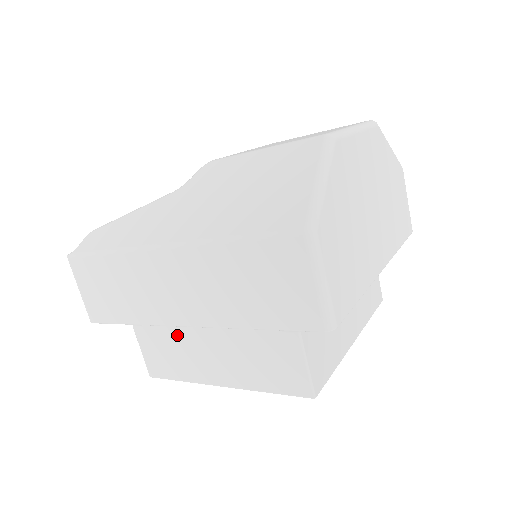
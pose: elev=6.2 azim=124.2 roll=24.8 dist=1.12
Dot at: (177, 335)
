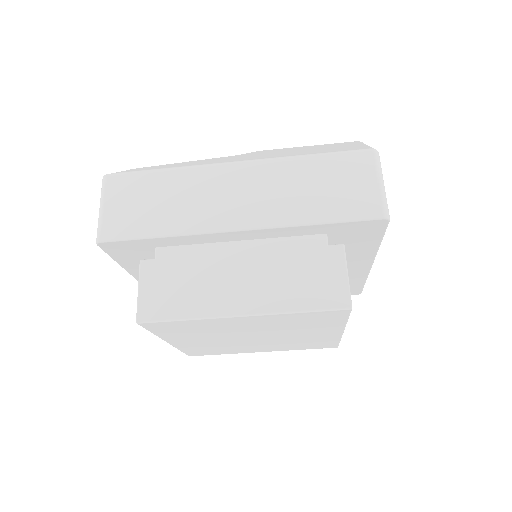
Dot at: (201, 264)
